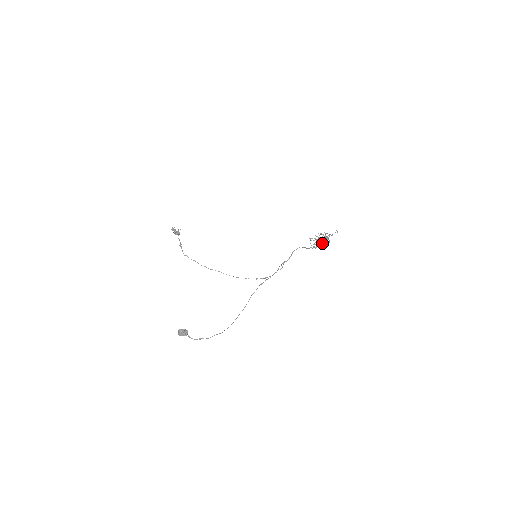
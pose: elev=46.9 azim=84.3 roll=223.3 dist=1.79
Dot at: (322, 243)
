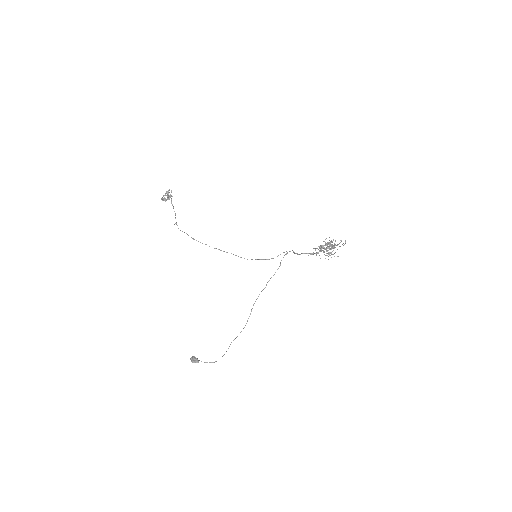
Dot at: occluded
